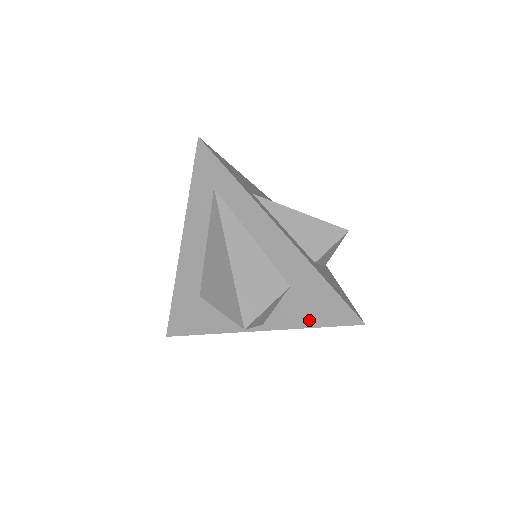
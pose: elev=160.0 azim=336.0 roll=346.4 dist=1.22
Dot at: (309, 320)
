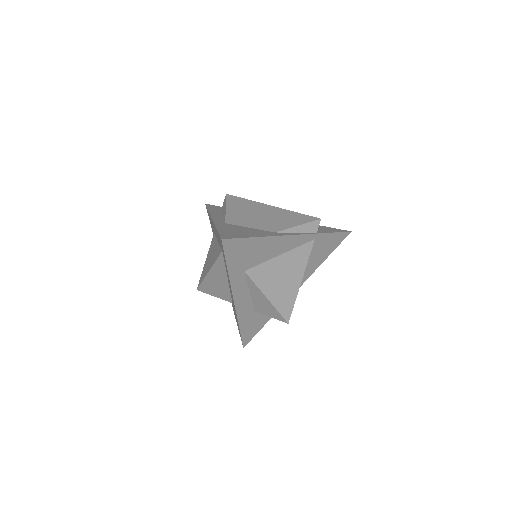
Dot at: (234, 313)
